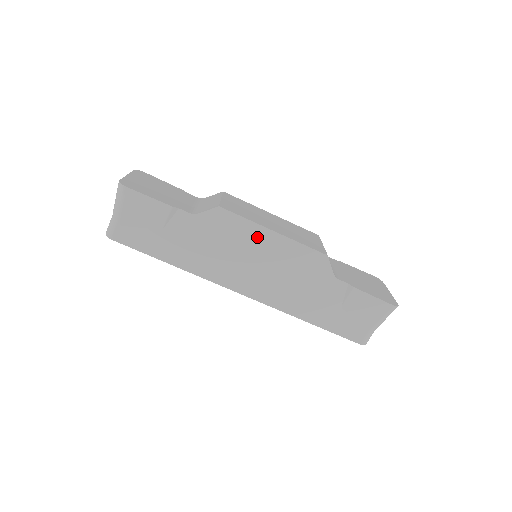
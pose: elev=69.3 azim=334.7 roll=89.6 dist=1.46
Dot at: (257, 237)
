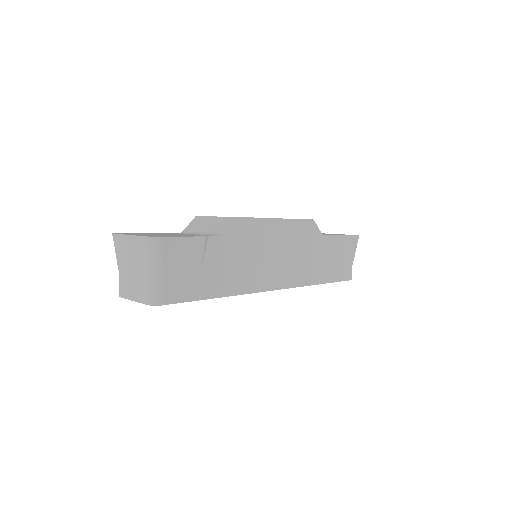
Dot at: (270, 230)
